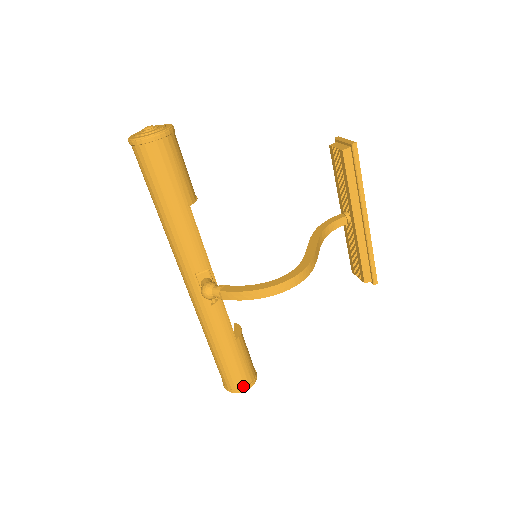
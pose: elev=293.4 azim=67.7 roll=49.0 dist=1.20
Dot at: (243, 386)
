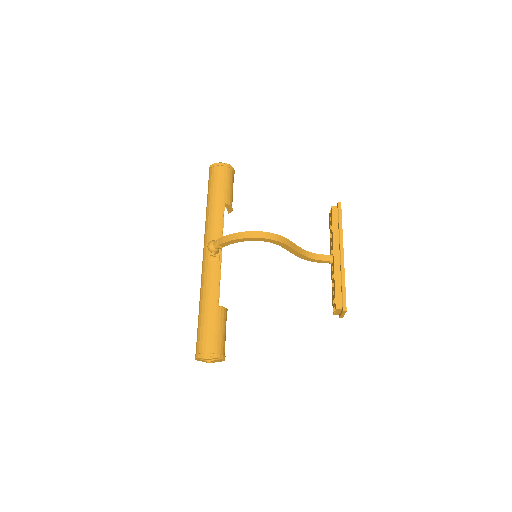
Dot at: (208, 352)
